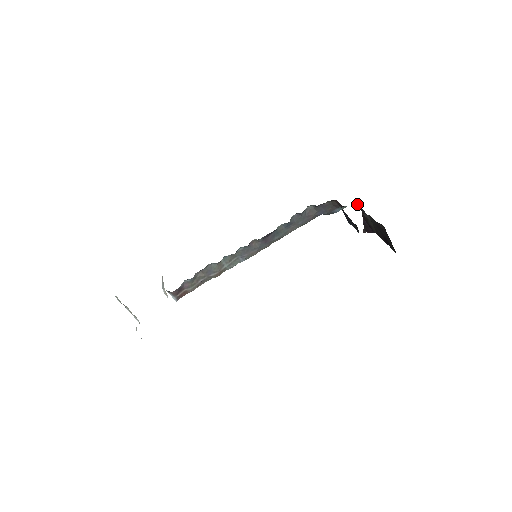
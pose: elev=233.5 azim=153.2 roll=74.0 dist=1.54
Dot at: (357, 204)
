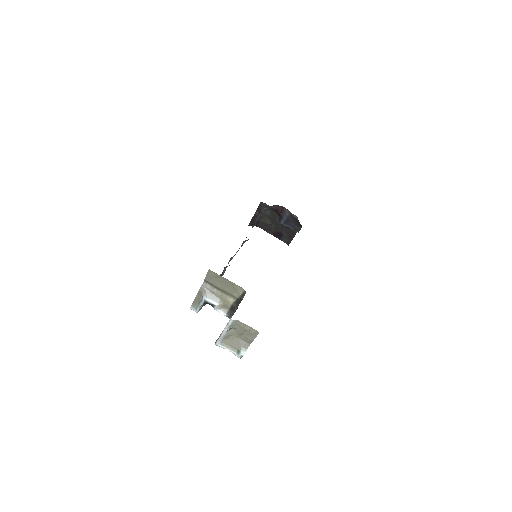
Dot at: (262, 205)
